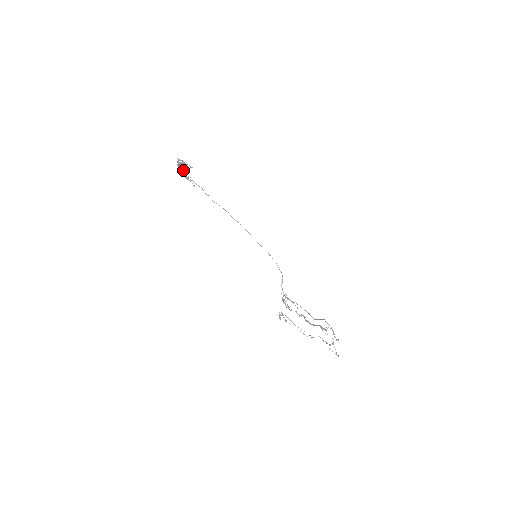
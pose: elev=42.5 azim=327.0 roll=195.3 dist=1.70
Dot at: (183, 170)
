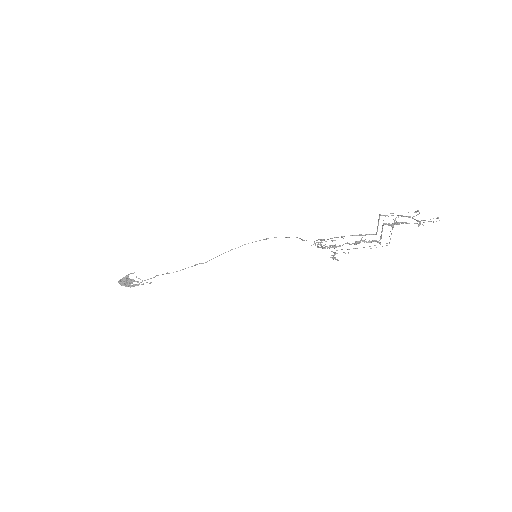
Dot at: (129, 283)
